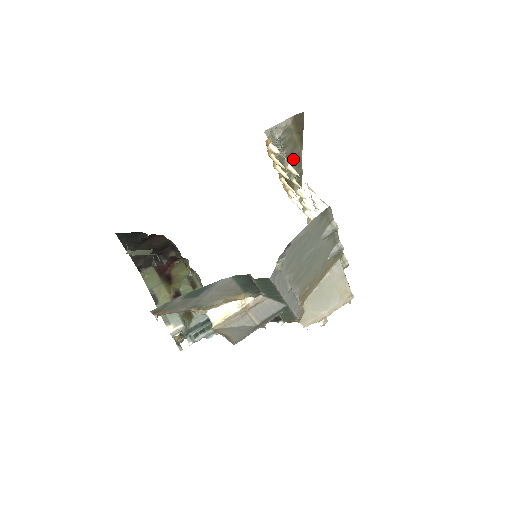
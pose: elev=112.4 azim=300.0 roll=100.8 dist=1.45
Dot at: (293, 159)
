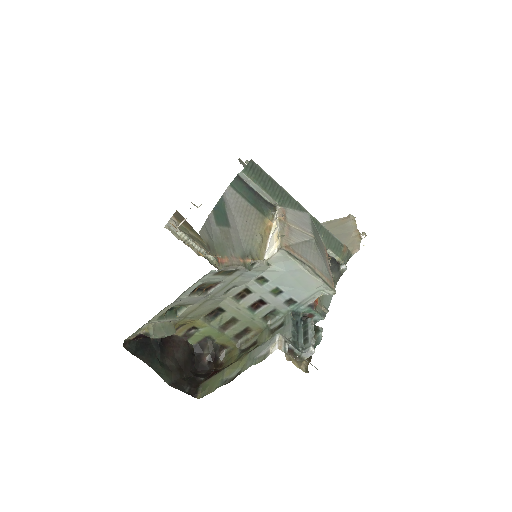
Dot at: occluded
